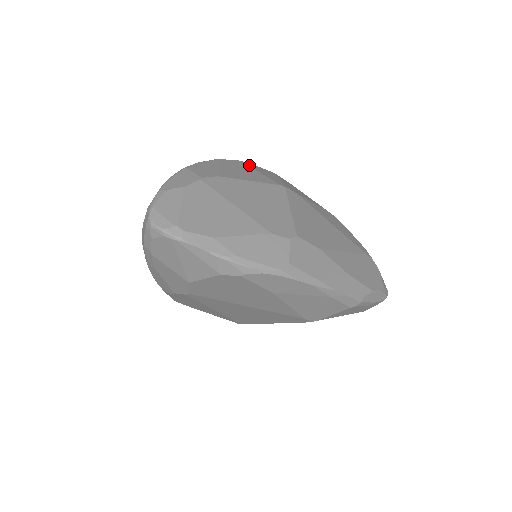
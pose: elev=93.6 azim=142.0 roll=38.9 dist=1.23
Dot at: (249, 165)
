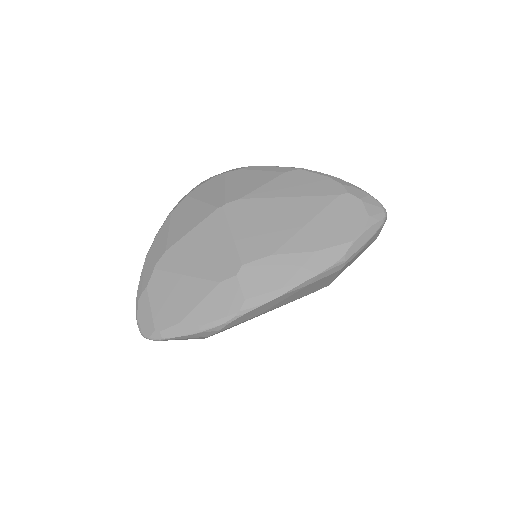
Dot at: (195, 194)
